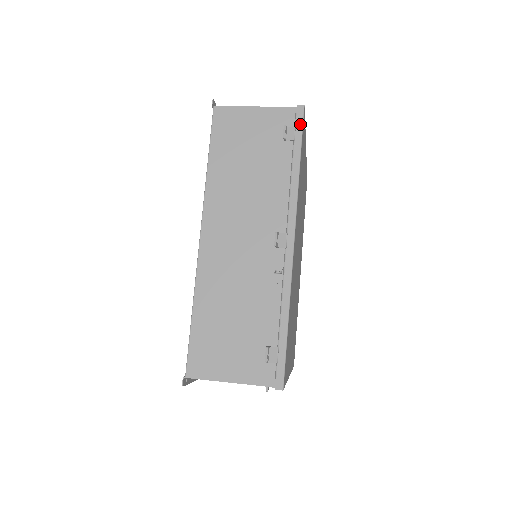
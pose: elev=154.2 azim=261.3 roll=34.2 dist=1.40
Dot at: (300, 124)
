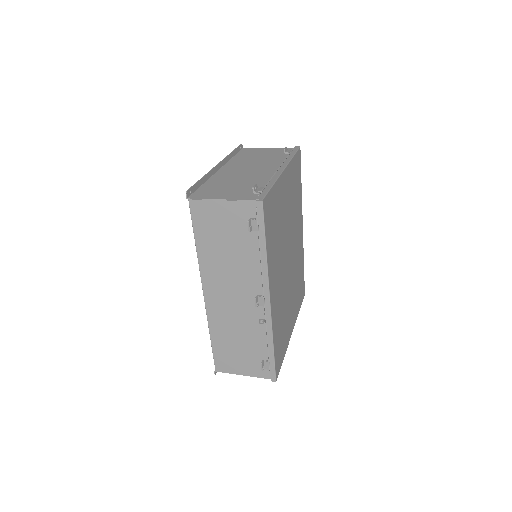
Dot at: (261, 217)
